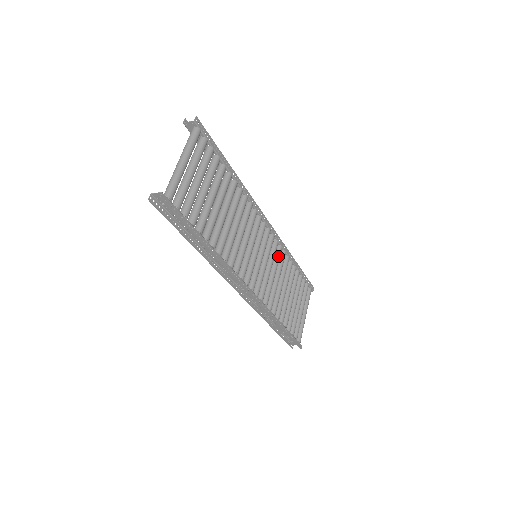
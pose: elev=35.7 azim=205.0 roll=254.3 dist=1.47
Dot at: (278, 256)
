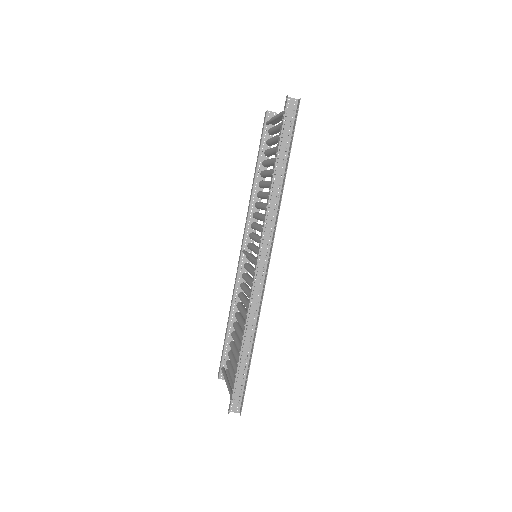
Dot at: occluded
